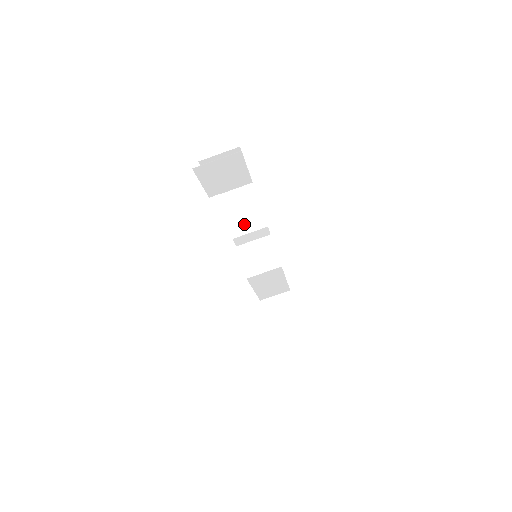
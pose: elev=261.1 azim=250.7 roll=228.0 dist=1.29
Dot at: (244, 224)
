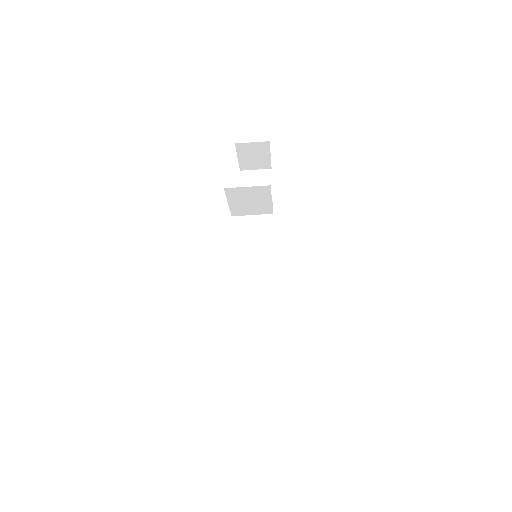
Dot at: (248, 210)
